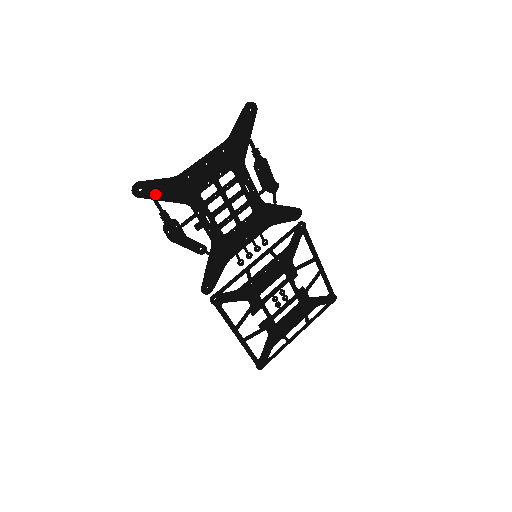
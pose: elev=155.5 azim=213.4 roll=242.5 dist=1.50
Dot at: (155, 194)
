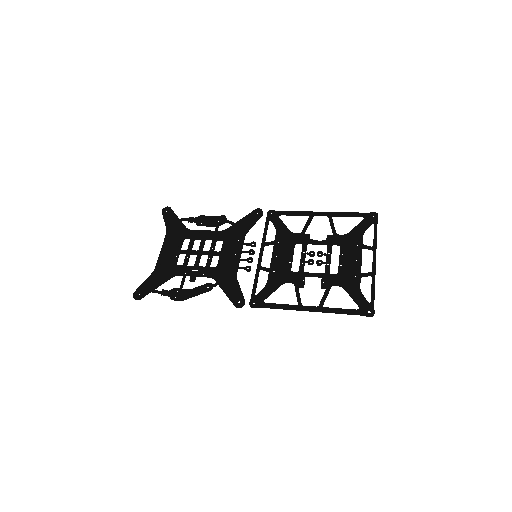
Dot at: (149, 289)
